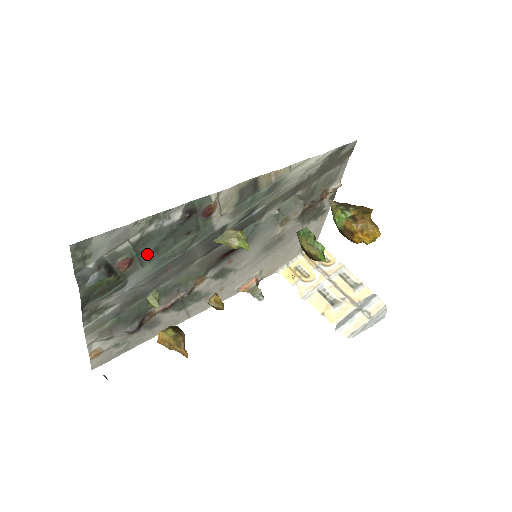
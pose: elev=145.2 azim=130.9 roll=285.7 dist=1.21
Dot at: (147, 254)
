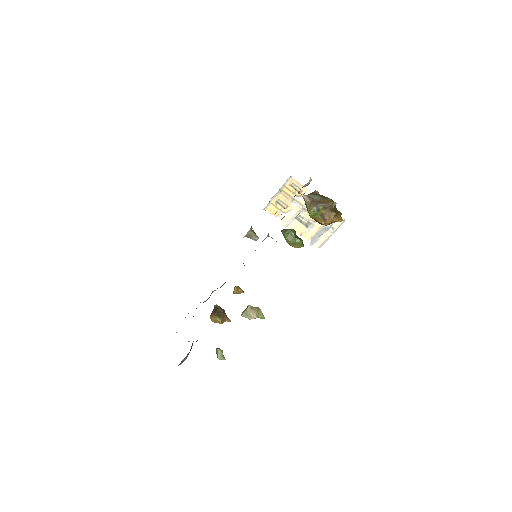
Dot at: occluded
